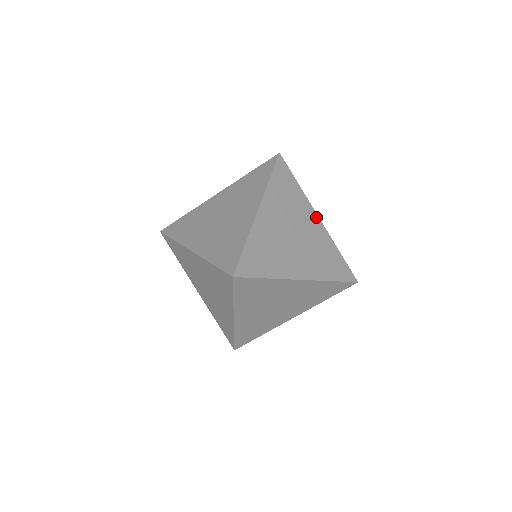
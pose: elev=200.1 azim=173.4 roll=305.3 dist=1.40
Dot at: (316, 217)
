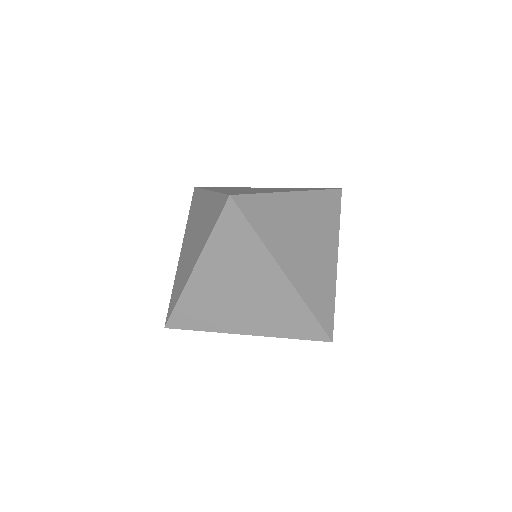
Dot at: (279, 273)
